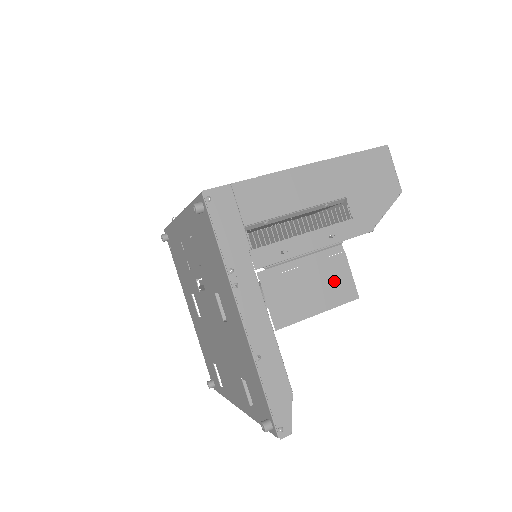
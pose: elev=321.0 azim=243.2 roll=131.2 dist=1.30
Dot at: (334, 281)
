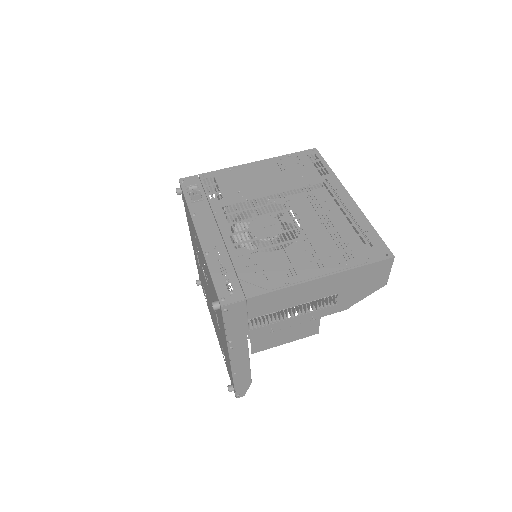
Dot at: (305, 328)
